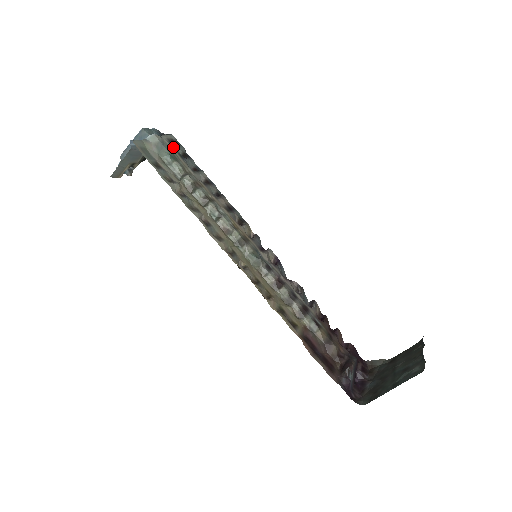
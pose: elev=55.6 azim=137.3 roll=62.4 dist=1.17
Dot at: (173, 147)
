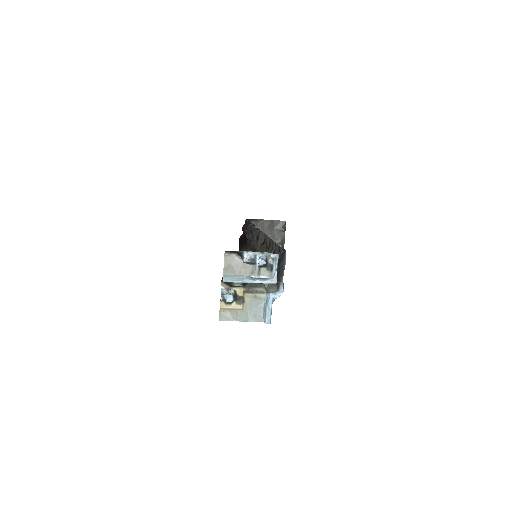
Dot at: occluded
